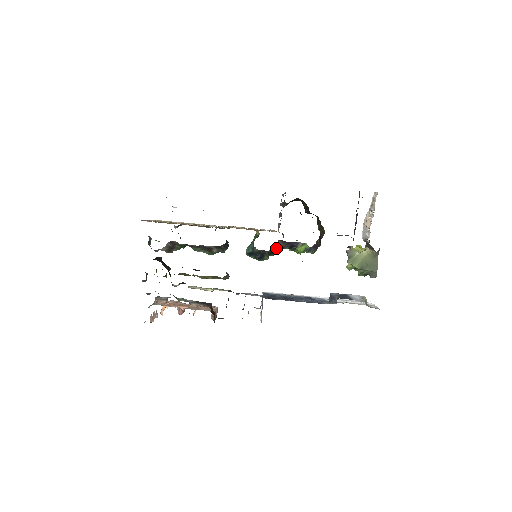
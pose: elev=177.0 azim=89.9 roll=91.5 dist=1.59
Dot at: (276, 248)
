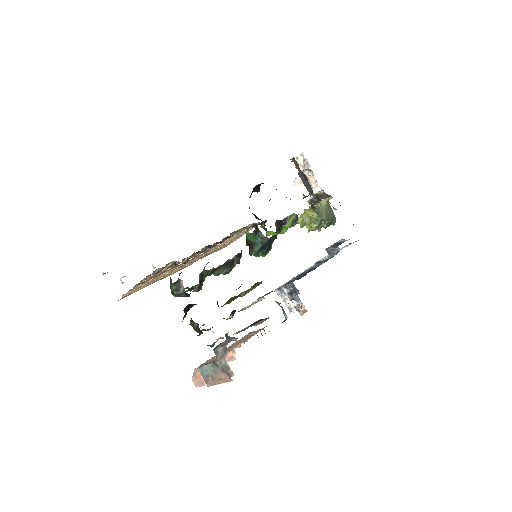
Dot at: (276, 231)
